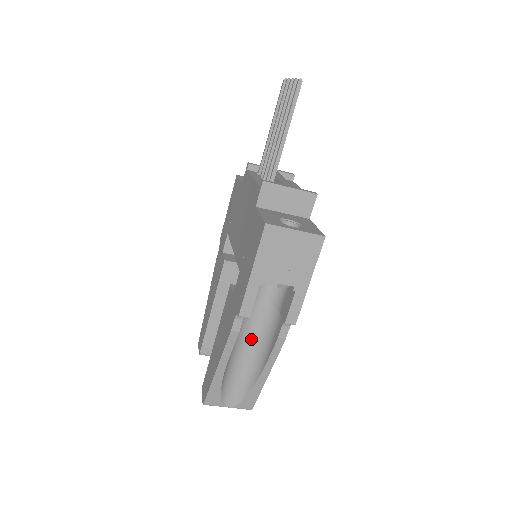
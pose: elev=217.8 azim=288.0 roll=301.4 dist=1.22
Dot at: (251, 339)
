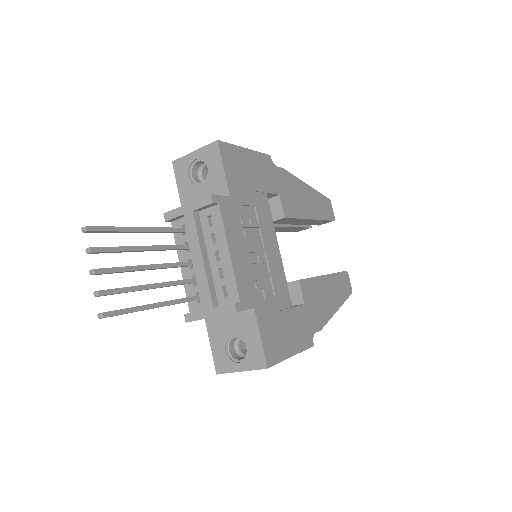
Dot at: occluded
